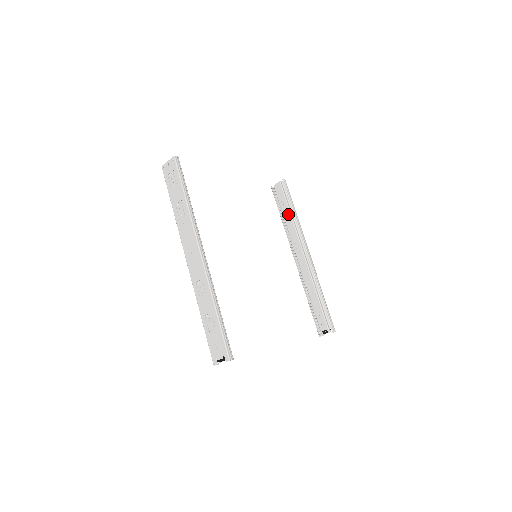
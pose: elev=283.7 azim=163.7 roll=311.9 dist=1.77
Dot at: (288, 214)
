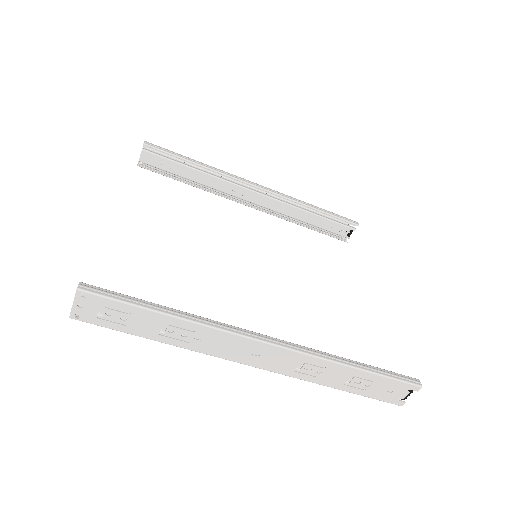
Dot at: (194, 173)
